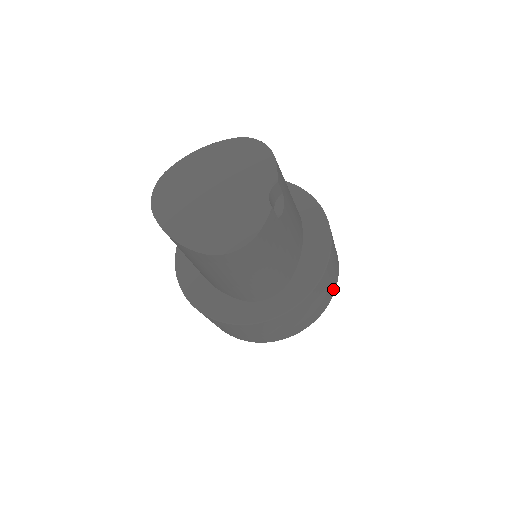
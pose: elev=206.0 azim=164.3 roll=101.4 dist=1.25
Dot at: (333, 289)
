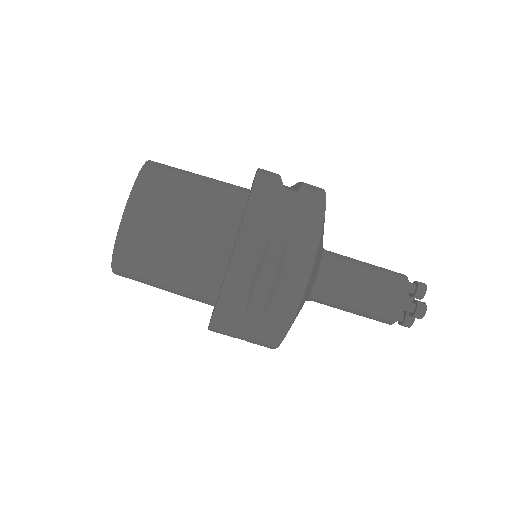
Dot at: occluded
